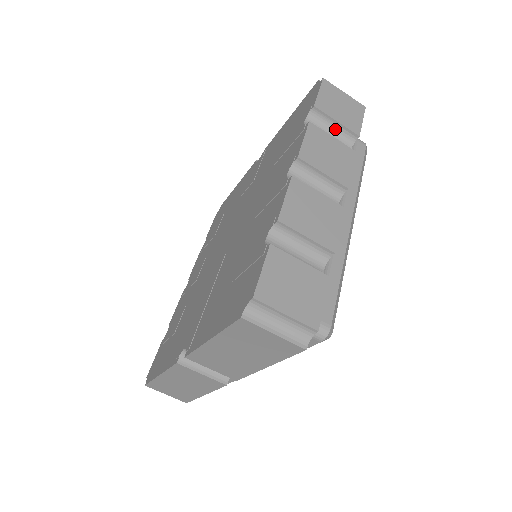
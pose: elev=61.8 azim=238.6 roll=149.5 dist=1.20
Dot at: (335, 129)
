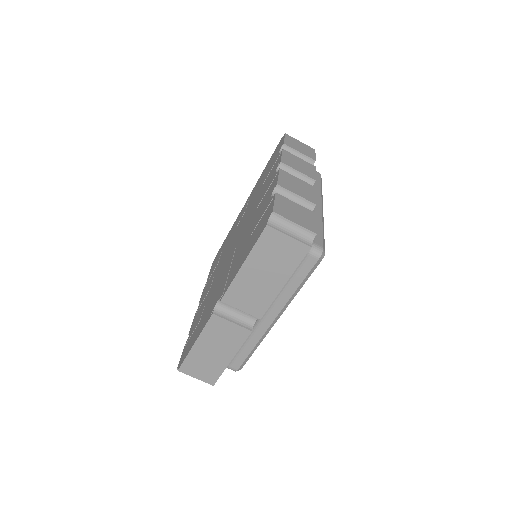
Dot at: (299, 157)
